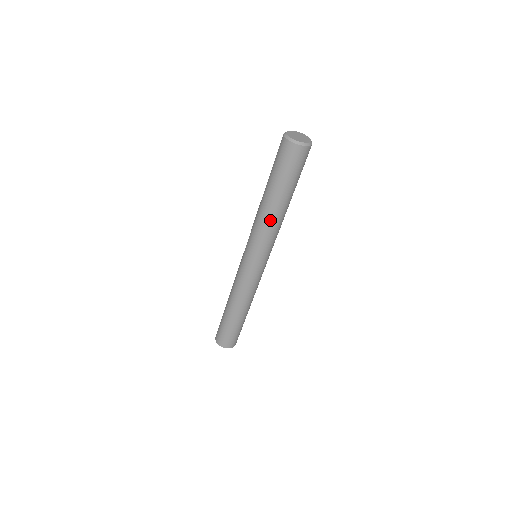
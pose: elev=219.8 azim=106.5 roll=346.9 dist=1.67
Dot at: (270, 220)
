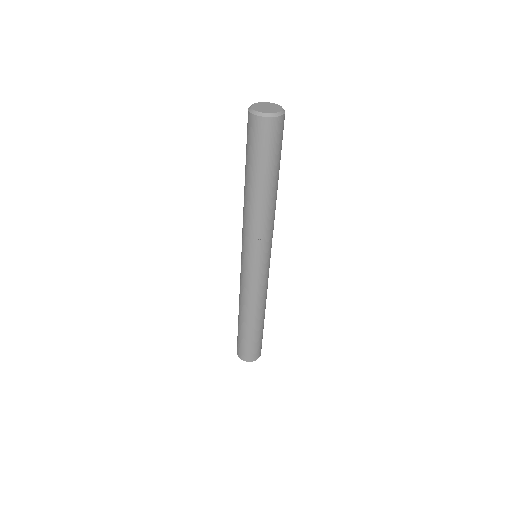
Dot at: (258, 213)
